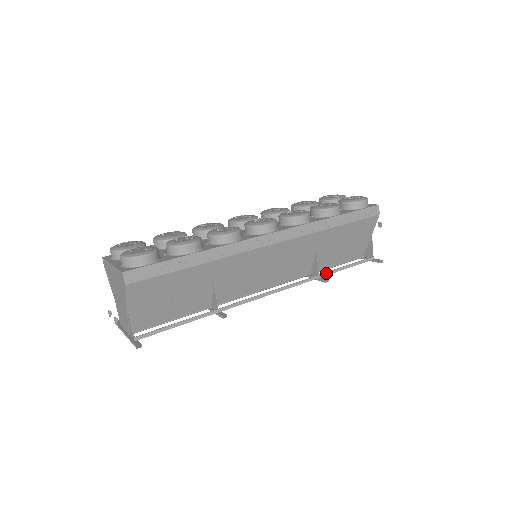
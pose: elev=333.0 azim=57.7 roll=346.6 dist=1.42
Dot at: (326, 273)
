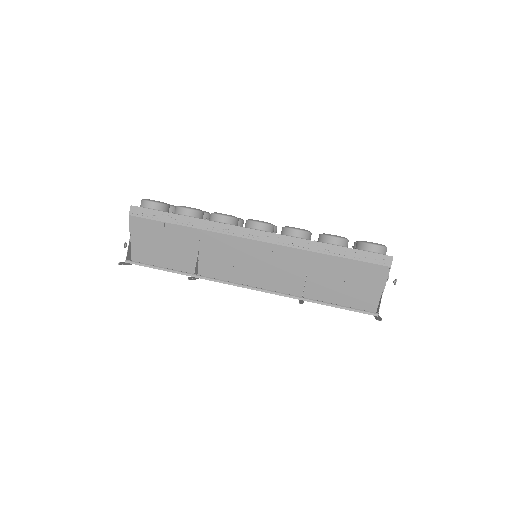
Dot at: (310, 299)
